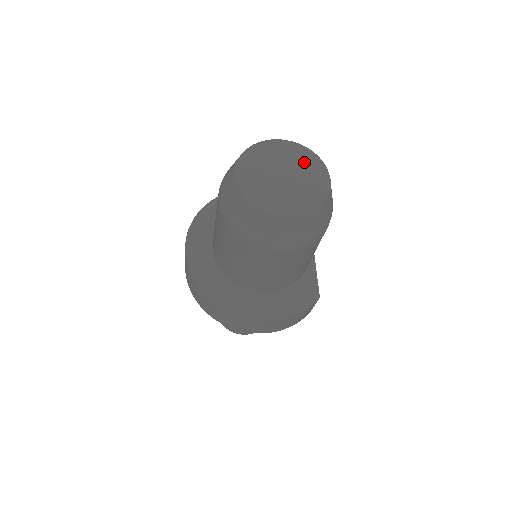
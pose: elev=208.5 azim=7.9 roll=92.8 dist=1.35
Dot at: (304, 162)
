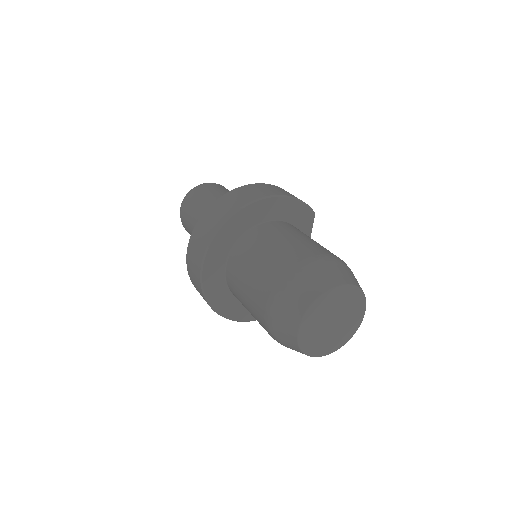
Dot at: (352, 305)
